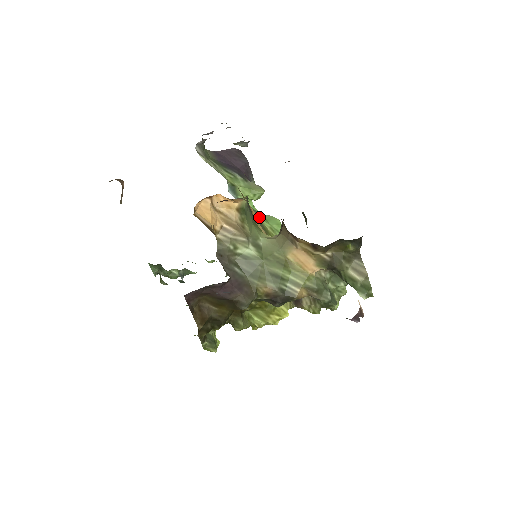
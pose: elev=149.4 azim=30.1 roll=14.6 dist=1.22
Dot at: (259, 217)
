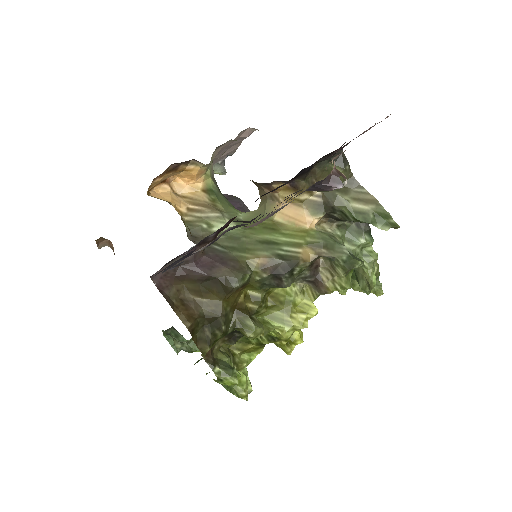
Dot at: occluded
